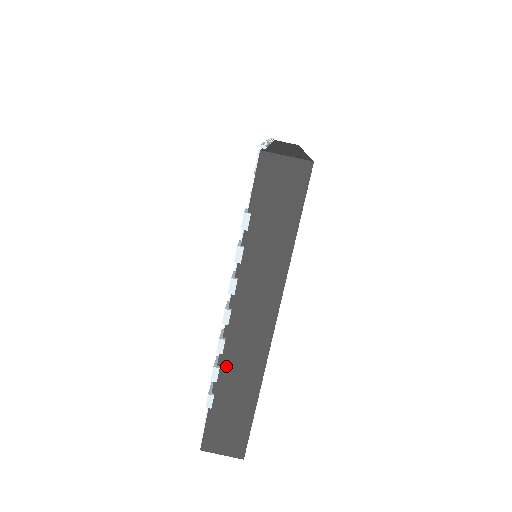
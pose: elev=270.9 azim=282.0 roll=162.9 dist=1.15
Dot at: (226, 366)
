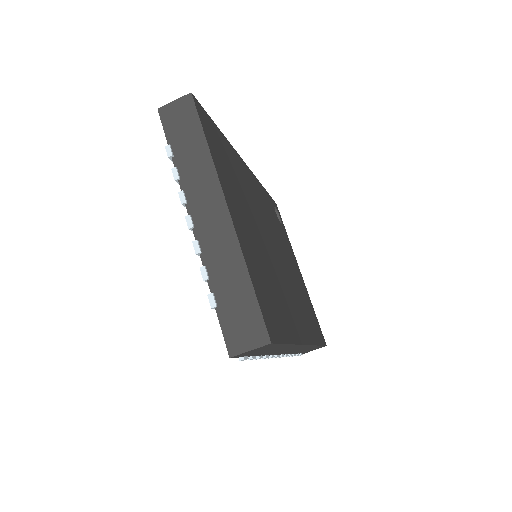
Dot at: (210, 263)
